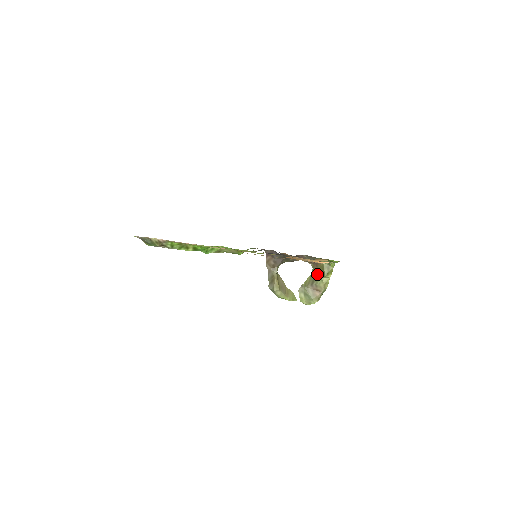
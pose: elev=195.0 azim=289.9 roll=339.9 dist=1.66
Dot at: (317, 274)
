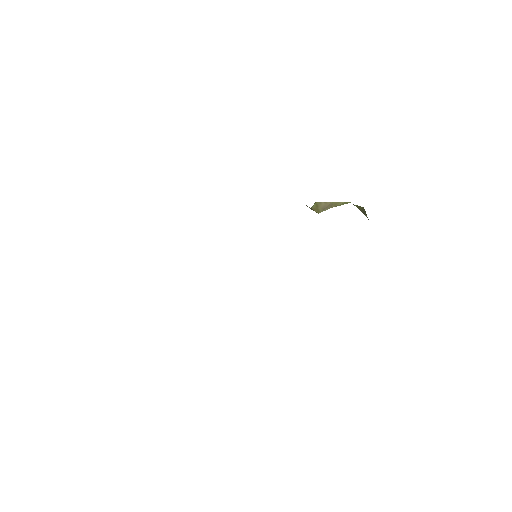
Dot at: occluded
